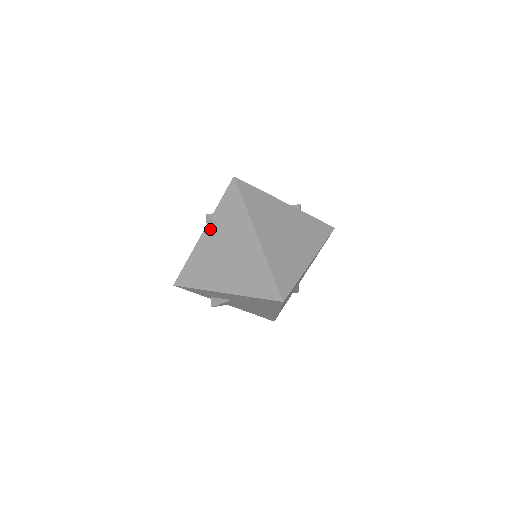
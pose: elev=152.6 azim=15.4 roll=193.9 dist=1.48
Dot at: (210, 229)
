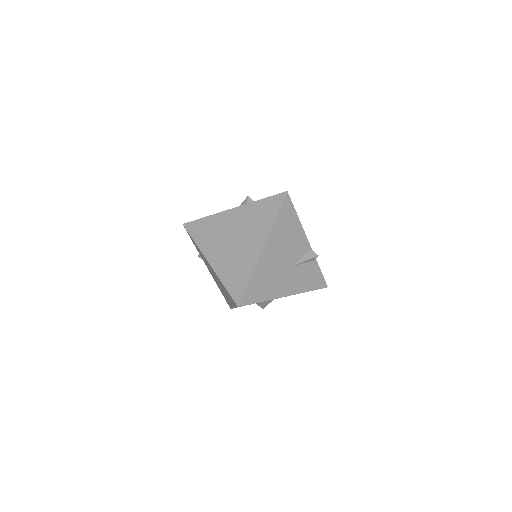
Dot at: (206, 265)
